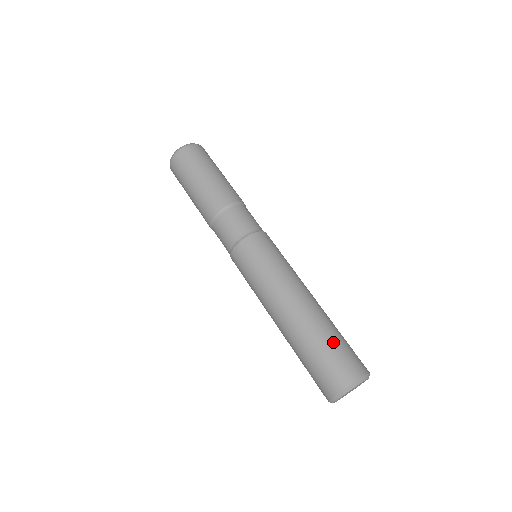
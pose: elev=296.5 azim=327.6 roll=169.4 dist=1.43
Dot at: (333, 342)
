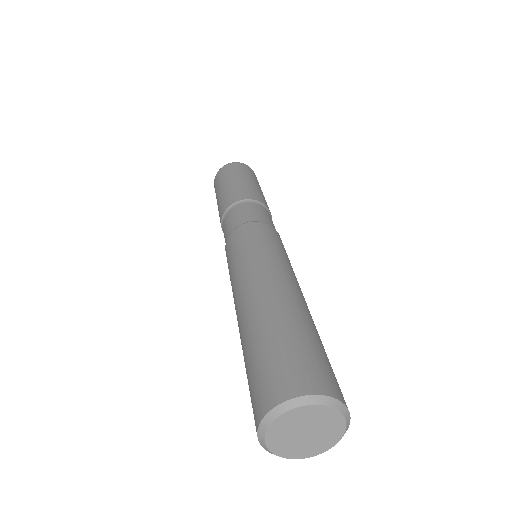
Dot at: (260, 348)
